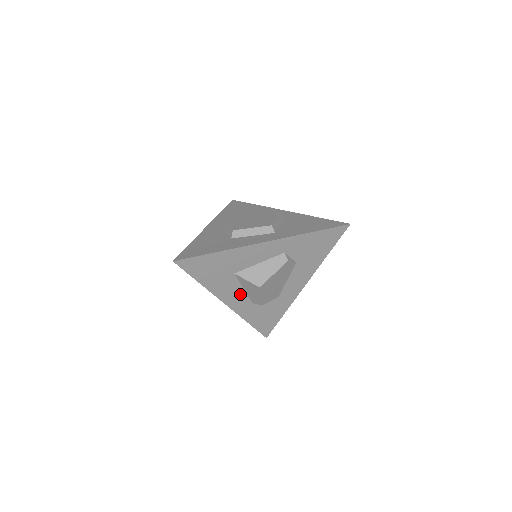
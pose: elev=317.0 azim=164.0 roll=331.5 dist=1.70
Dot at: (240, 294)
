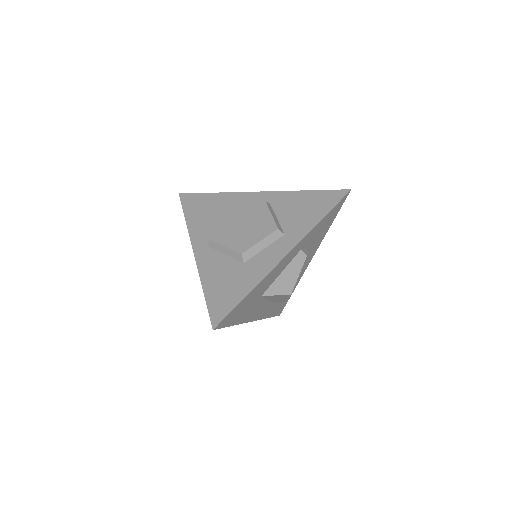
Dot at: (264, 305)
